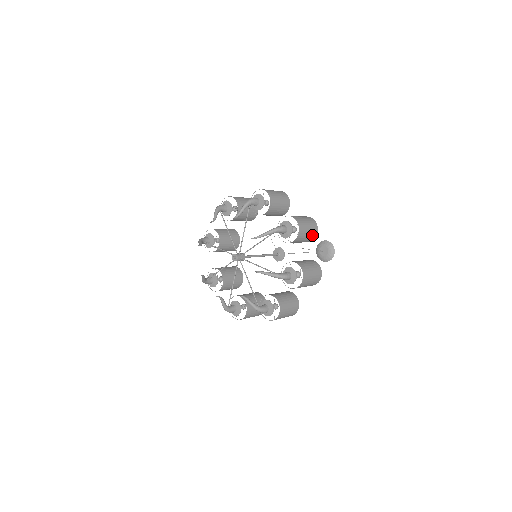
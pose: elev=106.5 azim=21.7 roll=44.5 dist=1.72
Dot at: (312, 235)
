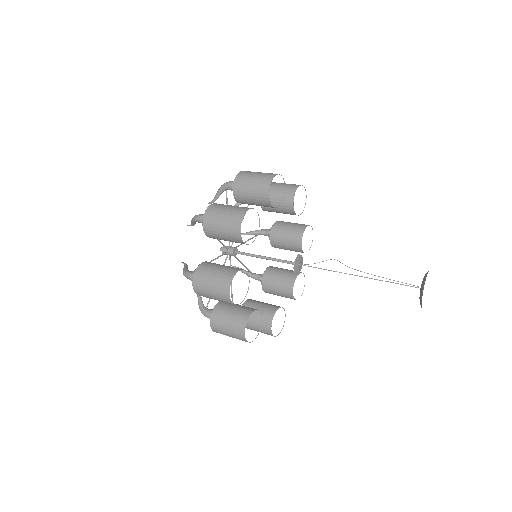
Dot at: (262, 184)
